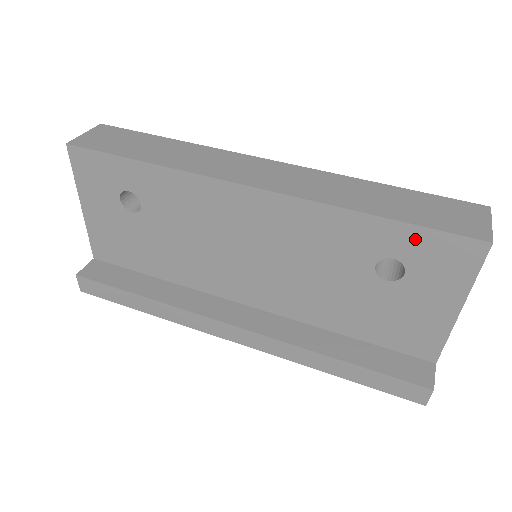
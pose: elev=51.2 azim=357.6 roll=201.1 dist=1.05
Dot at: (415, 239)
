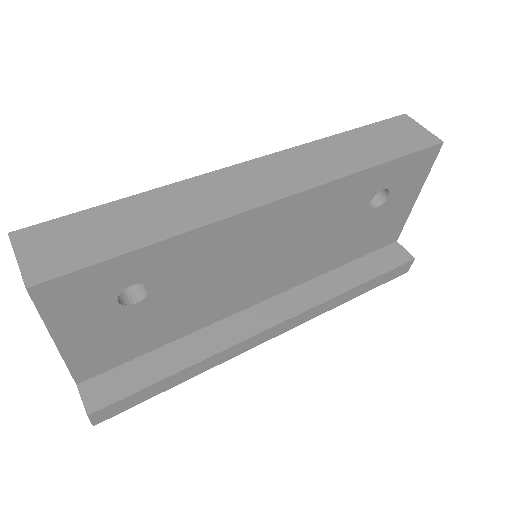
Dot at: (400, 167)
